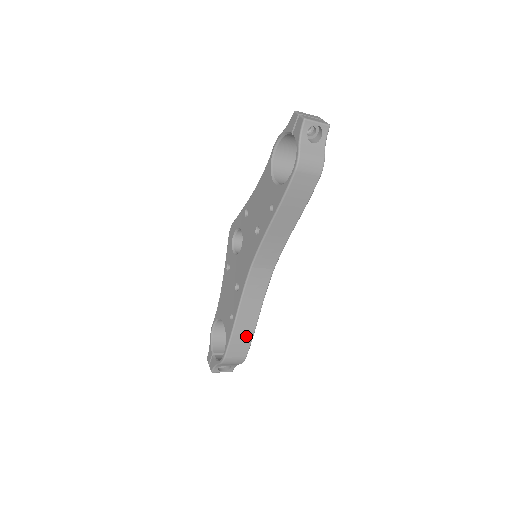
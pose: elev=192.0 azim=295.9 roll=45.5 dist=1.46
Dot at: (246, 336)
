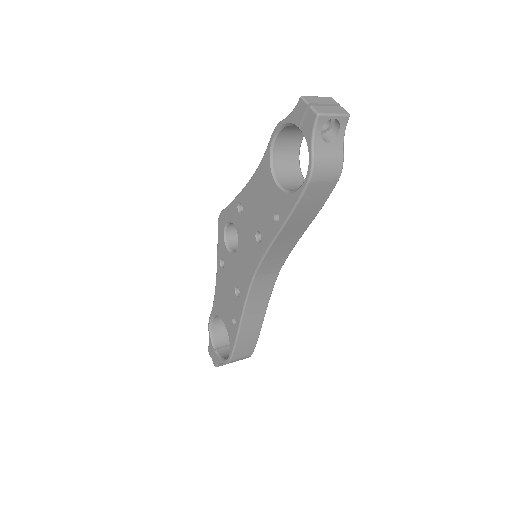
Dot at: (252, 337)
